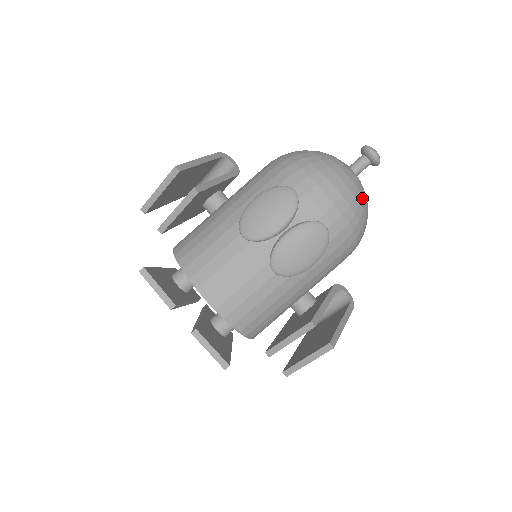
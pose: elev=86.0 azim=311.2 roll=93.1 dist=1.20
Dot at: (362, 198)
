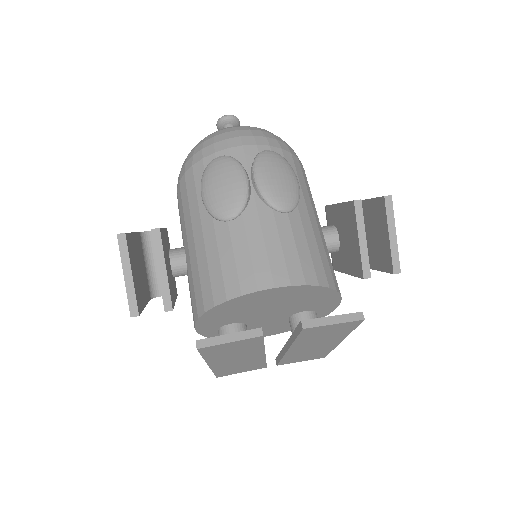
Dot at: occluded
